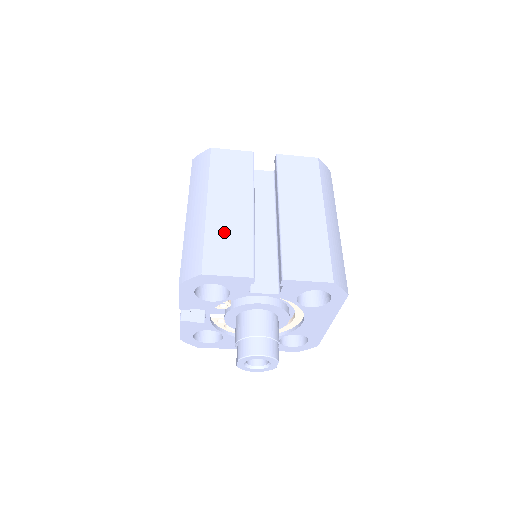
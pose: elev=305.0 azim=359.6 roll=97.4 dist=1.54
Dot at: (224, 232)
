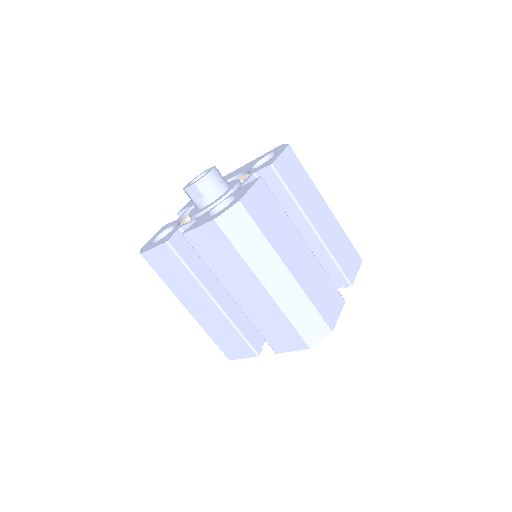
Dot at: (314, 284)
